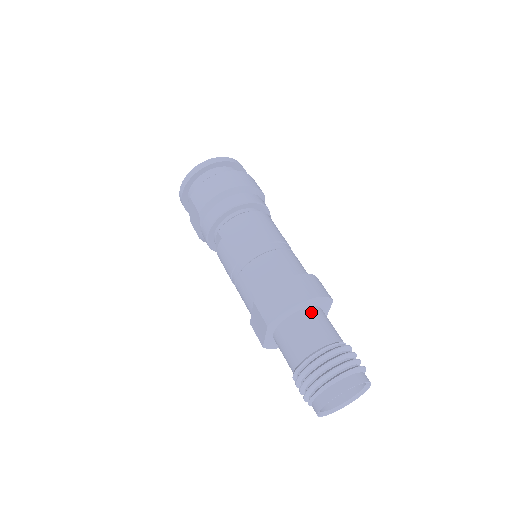
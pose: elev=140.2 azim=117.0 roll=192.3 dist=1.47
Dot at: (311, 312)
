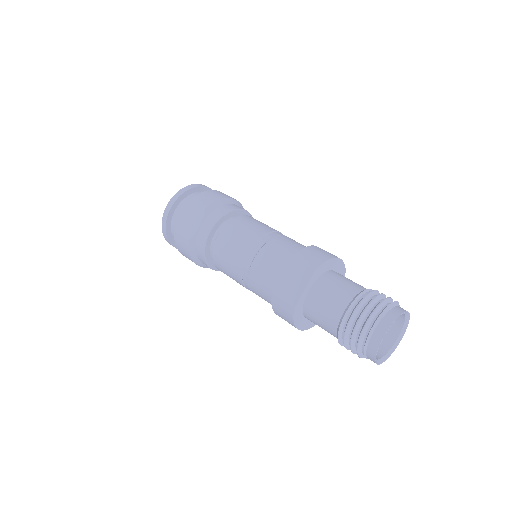
Dot at: occluded
